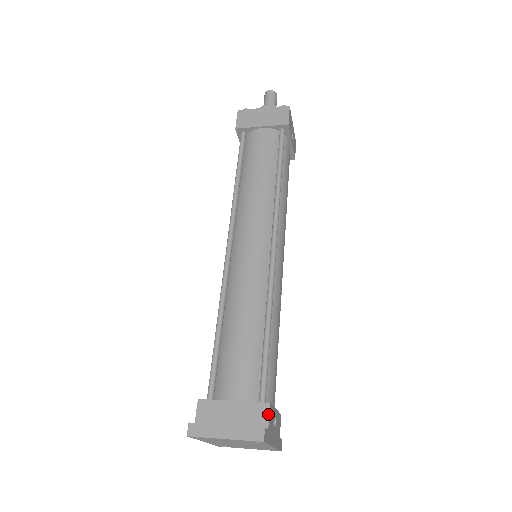
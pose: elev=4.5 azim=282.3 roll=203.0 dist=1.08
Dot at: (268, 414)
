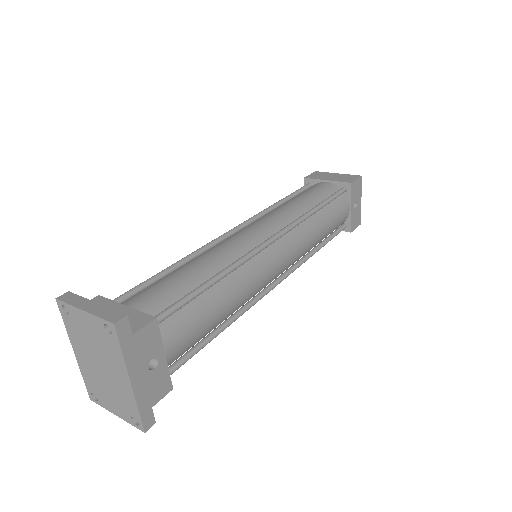
Dot at: (146, 324)
